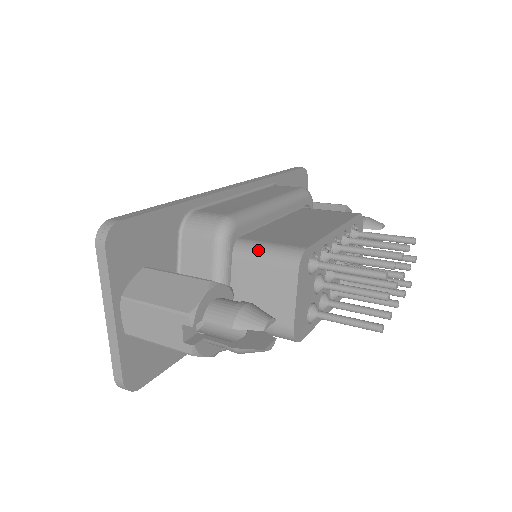
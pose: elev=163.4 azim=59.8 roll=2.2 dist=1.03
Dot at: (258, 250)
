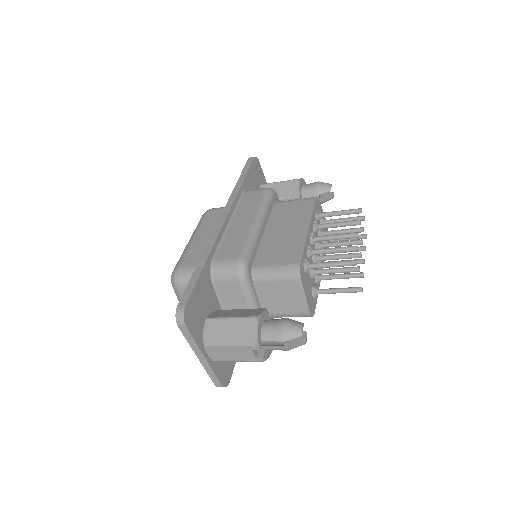
Dot at: (269, 274)
